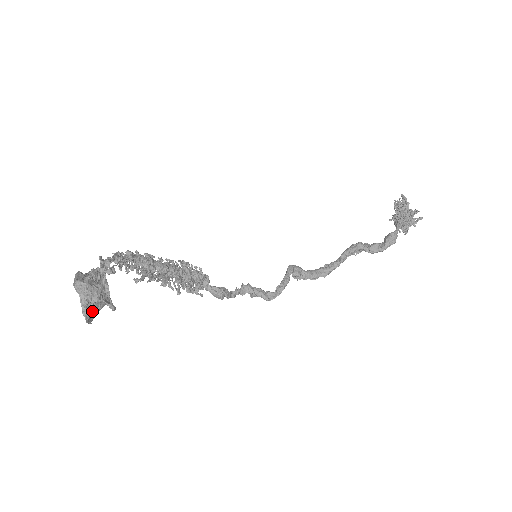
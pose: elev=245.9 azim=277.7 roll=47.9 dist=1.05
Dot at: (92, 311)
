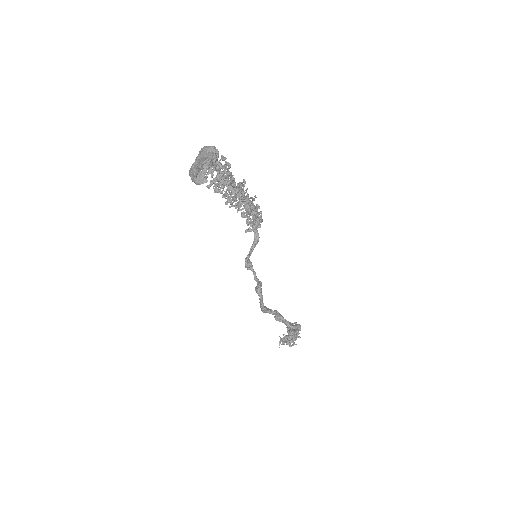
Dot at: (199, 168)
